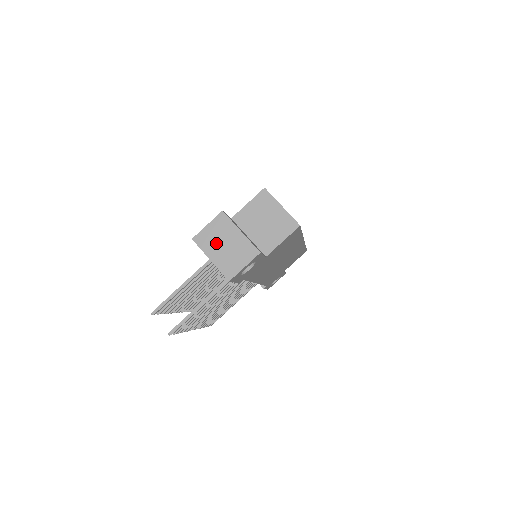
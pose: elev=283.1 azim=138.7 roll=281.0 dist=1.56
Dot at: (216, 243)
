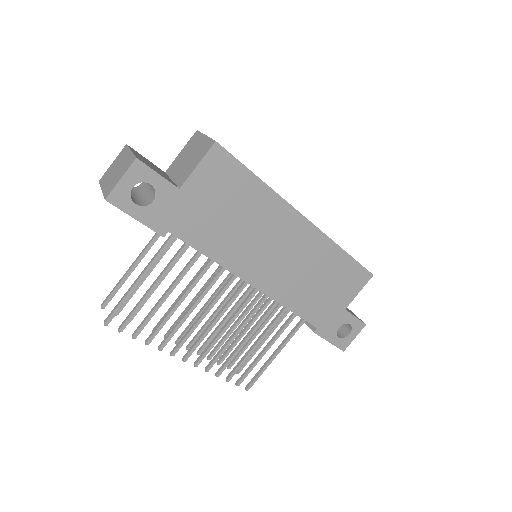
Dot at: (111, 173)
